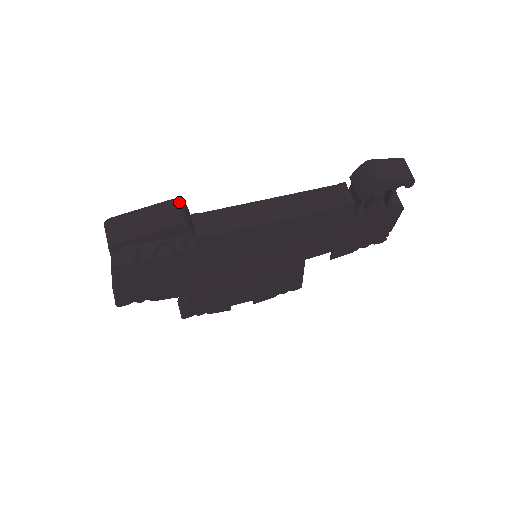
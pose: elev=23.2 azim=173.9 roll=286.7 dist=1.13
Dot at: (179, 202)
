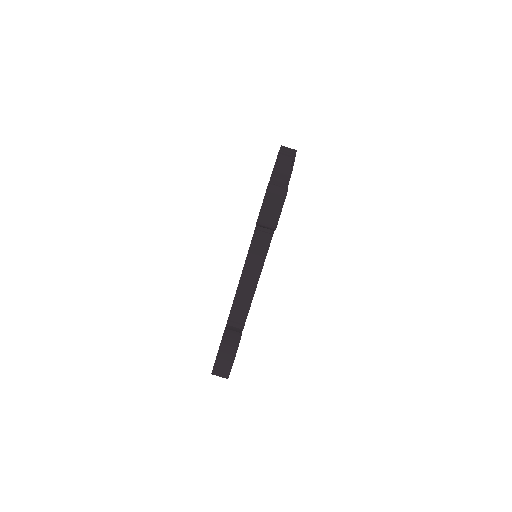
Dot at: (223, 343)
